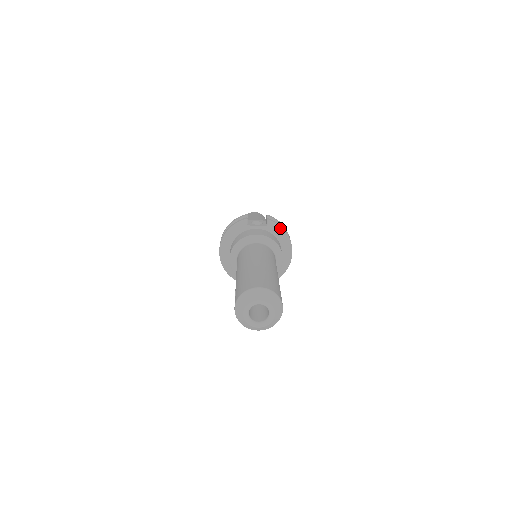
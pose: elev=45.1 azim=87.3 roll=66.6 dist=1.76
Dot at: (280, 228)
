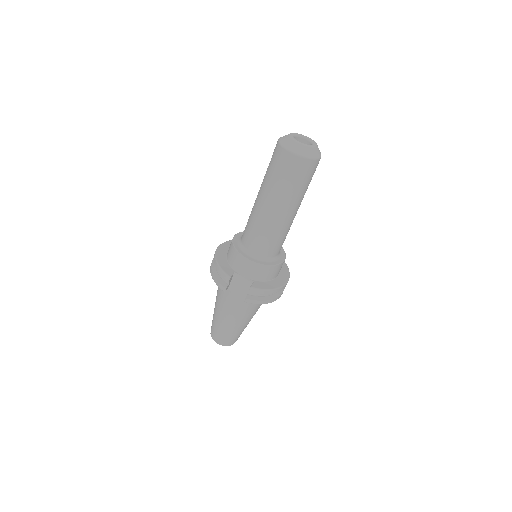
Dot at: occluded
